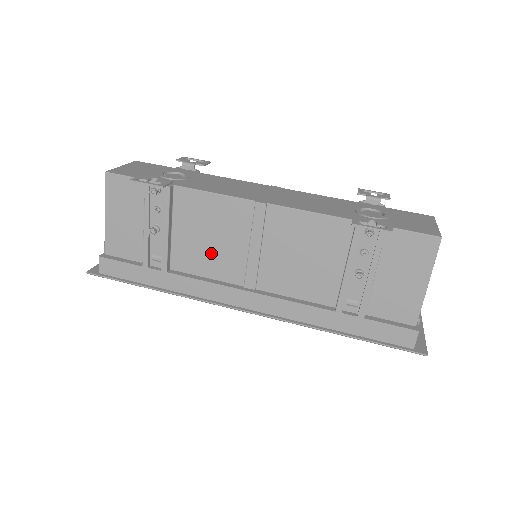
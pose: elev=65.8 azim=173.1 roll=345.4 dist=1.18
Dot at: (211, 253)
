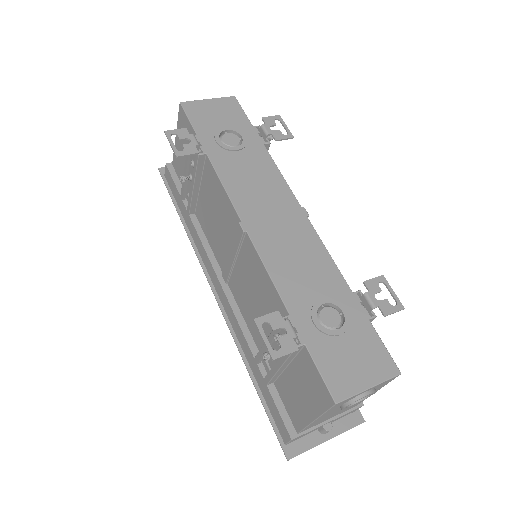
Dot at: (214, 229)
